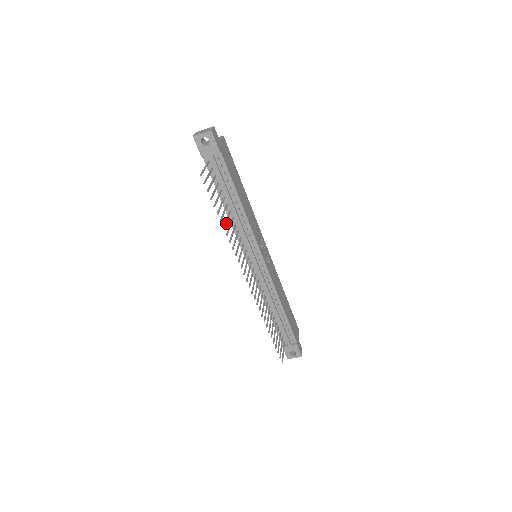
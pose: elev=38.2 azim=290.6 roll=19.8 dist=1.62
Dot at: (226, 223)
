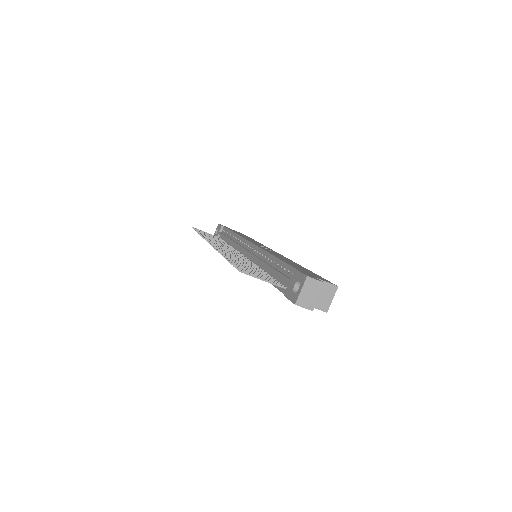
Dot at: (209, 237)
